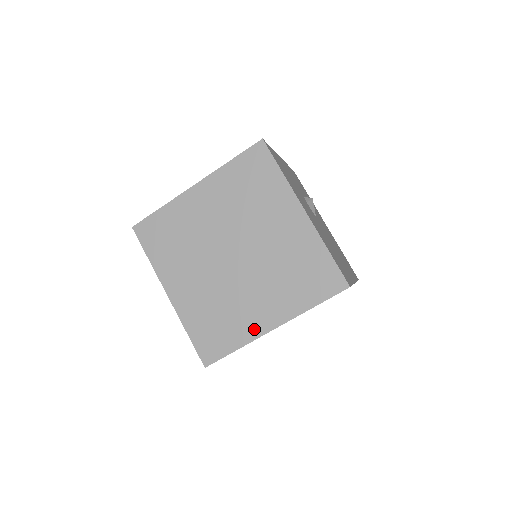
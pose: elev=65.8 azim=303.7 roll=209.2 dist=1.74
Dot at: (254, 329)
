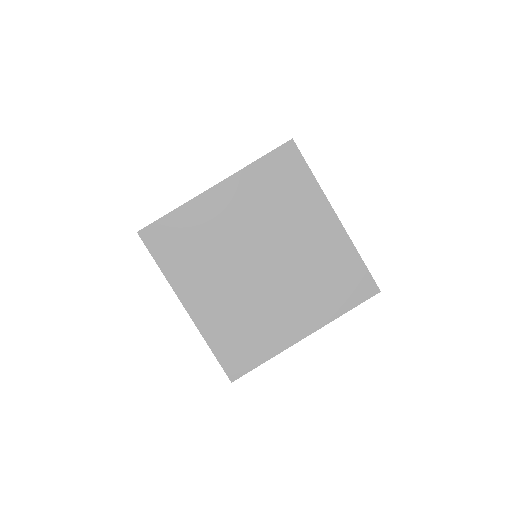
Dot at: (285, 338)
